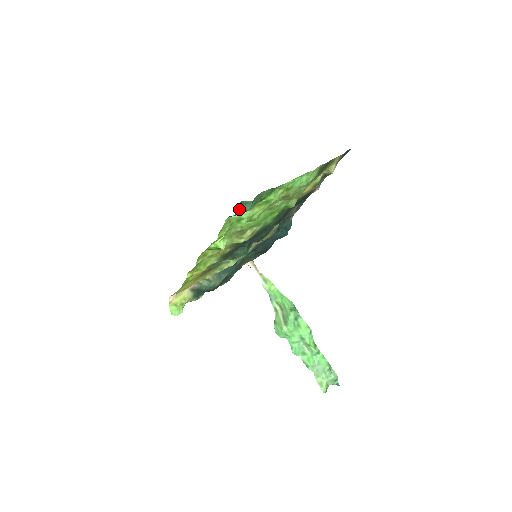
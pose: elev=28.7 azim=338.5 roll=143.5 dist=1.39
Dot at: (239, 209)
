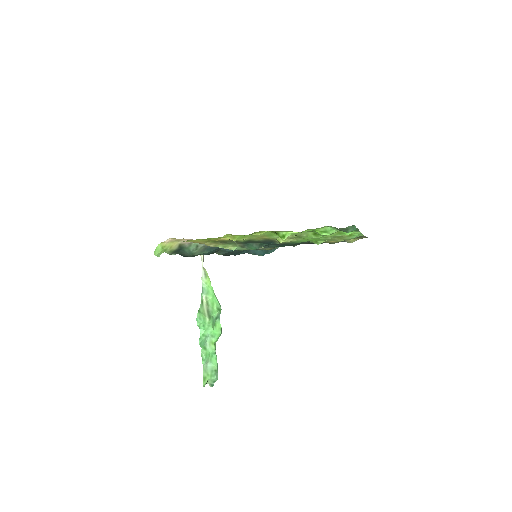
Dot at: (347, 228)
